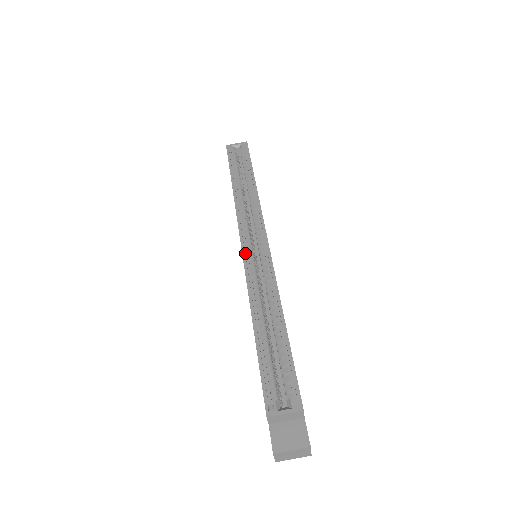
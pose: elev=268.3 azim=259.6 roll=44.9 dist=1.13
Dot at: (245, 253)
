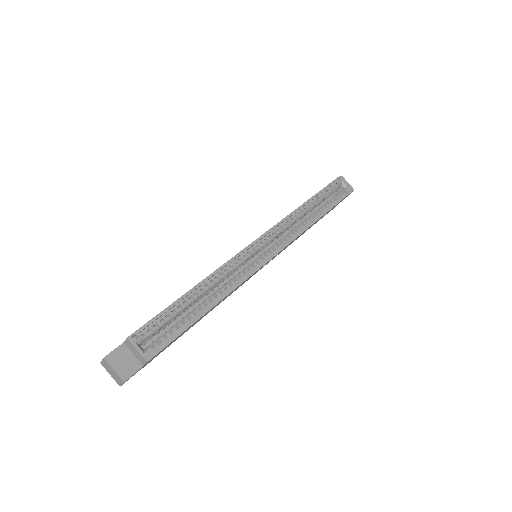
Dot at: (251, 247)
